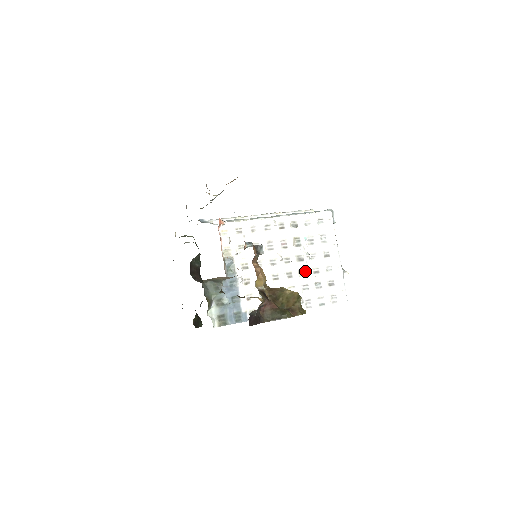
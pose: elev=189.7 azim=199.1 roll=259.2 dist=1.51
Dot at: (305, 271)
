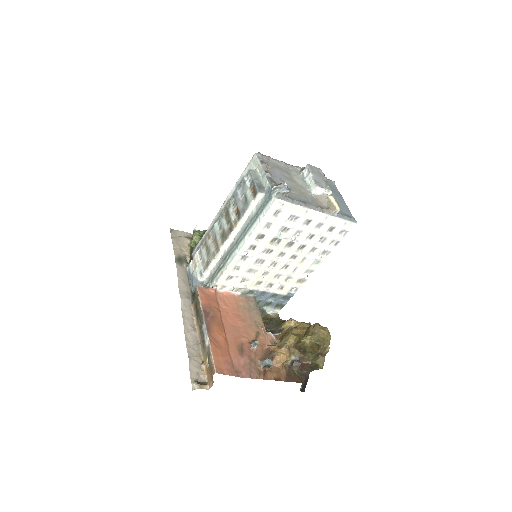
Dot at: (302, 245)
